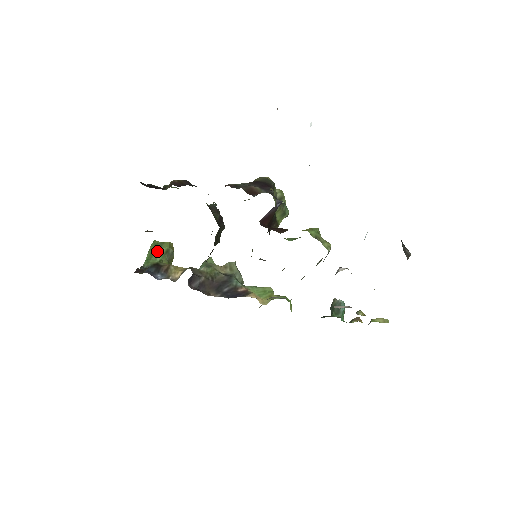
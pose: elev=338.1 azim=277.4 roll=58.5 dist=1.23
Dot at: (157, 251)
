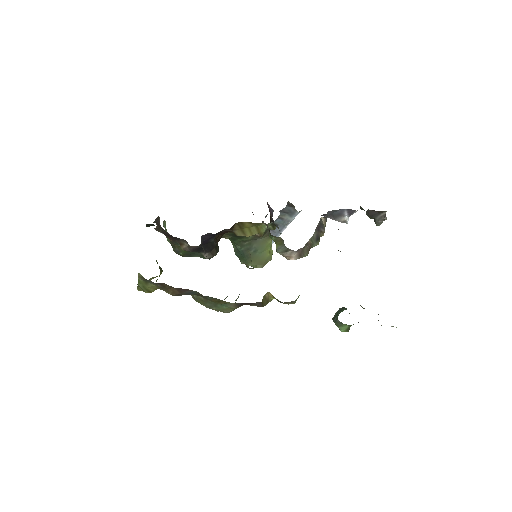
Dot at: occluded
